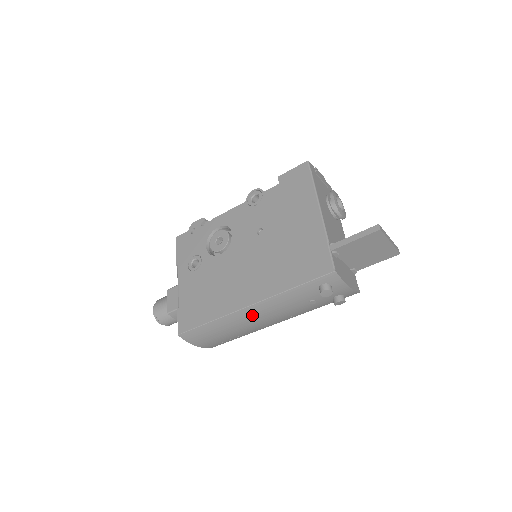
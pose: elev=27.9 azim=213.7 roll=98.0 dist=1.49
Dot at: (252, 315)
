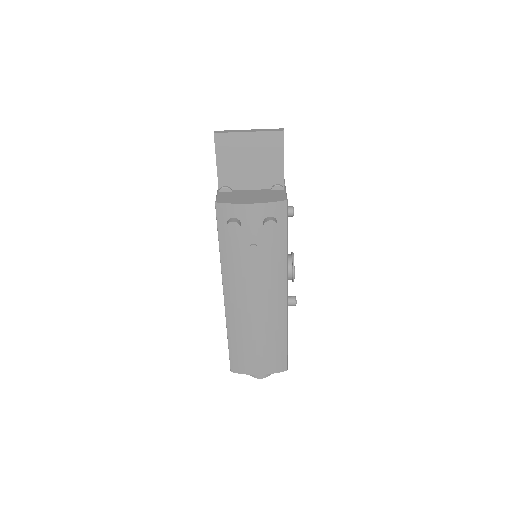
Dot at: (239, 305)
